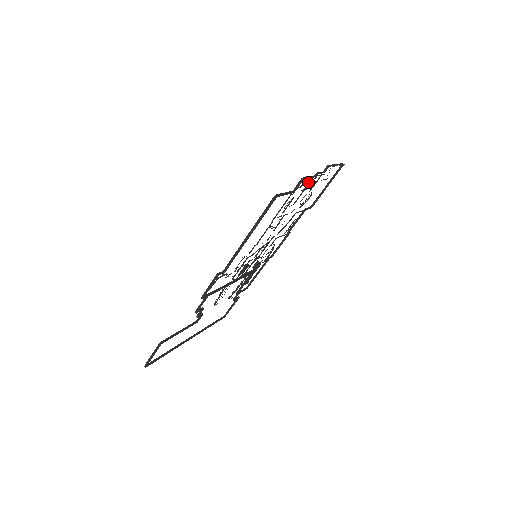
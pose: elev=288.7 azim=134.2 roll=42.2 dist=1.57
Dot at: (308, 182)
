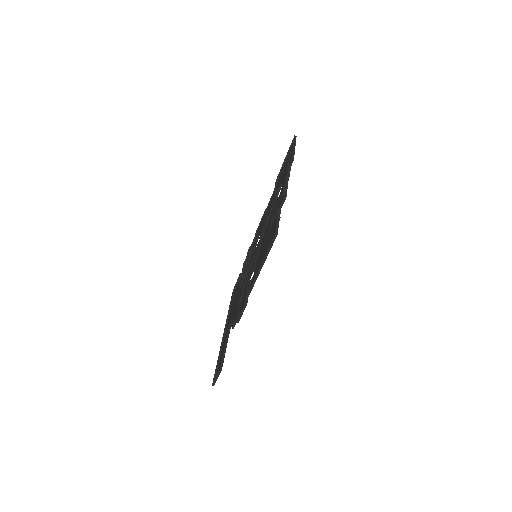
Dot at: occluded
